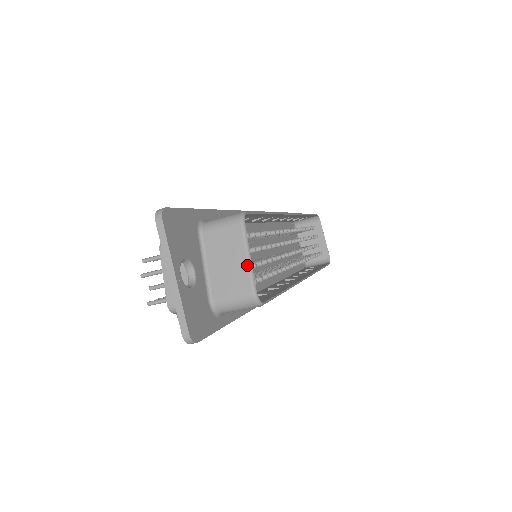
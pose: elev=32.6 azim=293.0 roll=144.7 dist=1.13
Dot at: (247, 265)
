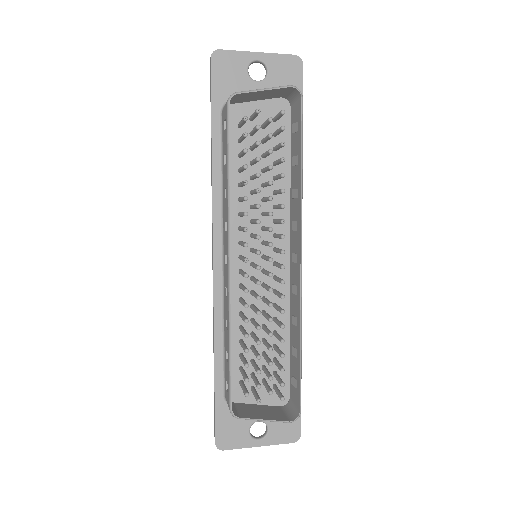
Dot at: (270, 421)
